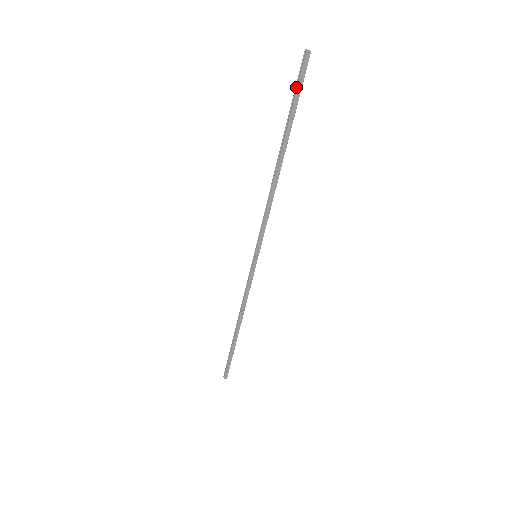
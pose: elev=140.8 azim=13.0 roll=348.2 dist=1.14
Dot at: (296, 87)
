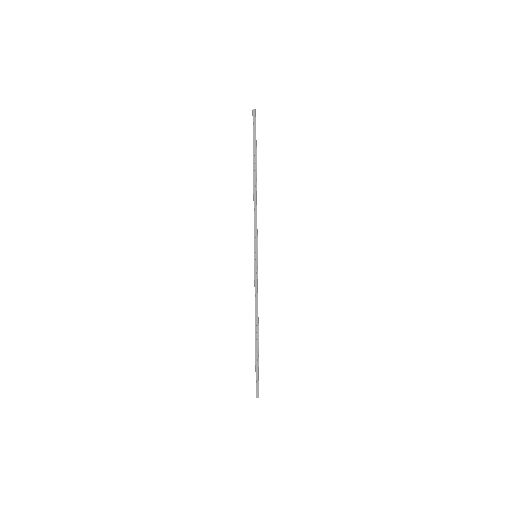
Dot at: (253, 131)
